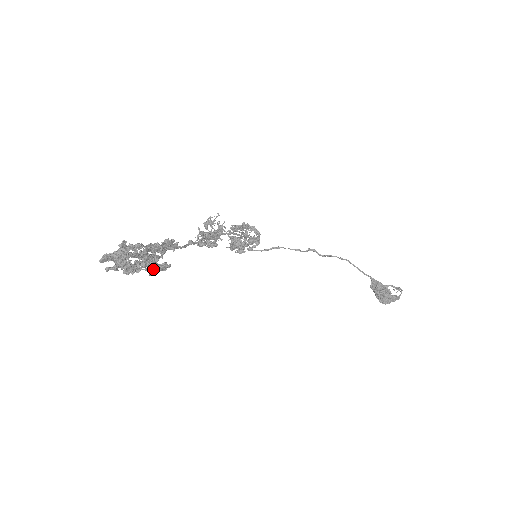
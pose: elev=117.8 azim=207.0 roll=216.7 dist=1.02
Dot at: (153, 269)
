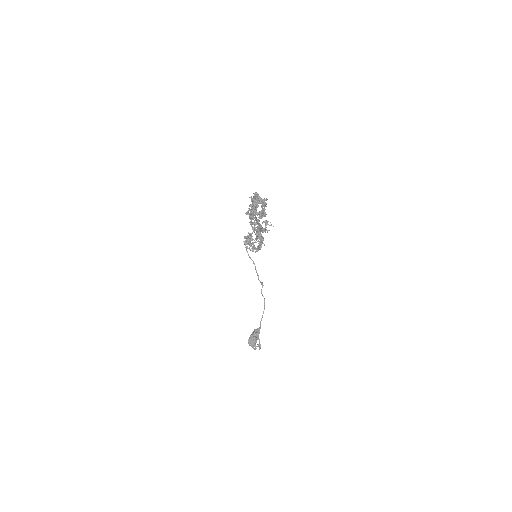
Dot at: (252, 215)
